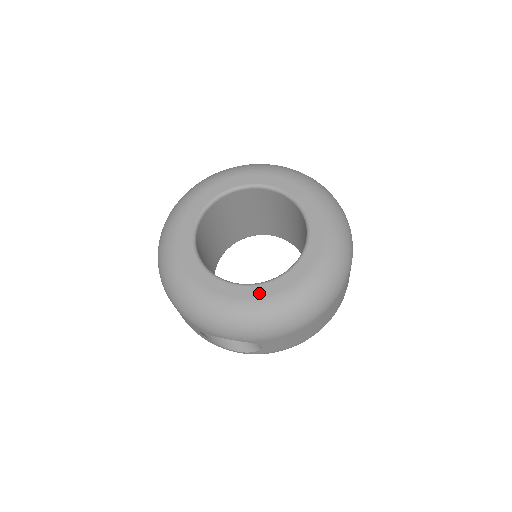
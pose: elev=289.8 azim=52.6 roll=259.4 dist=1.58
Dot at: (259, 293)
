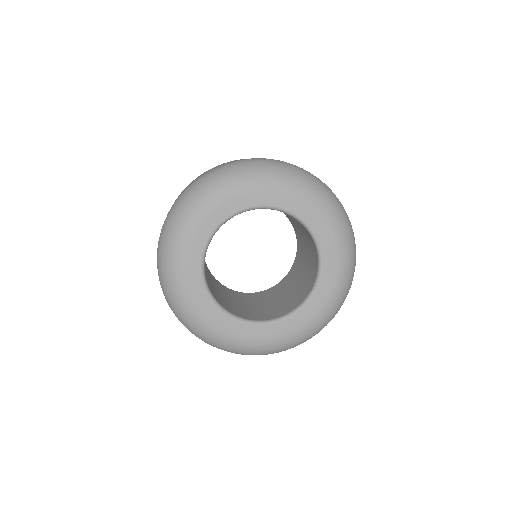
Dot at: (267, 333)
